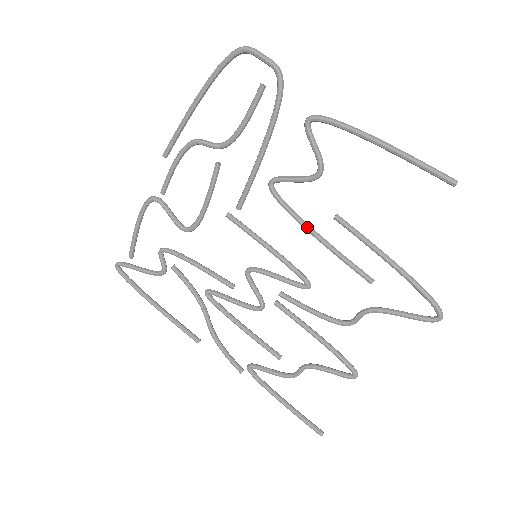
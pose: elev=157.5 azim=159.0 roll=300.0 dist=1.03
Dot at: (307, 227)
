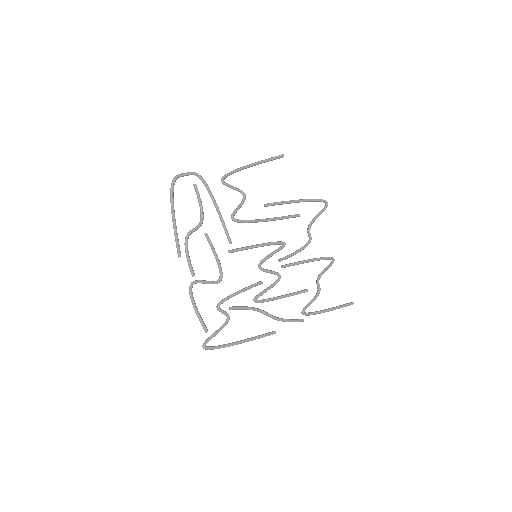
Dot at: (261, 220)
